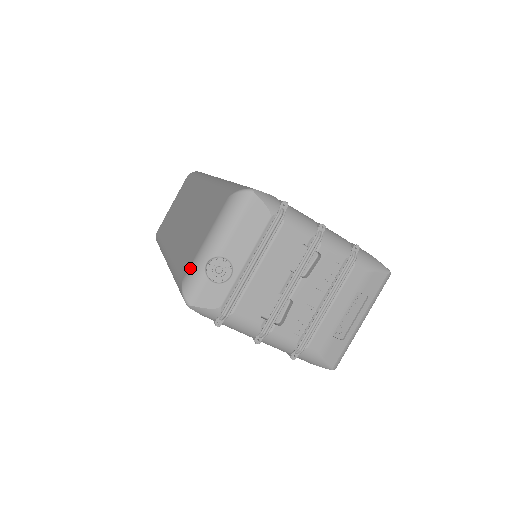
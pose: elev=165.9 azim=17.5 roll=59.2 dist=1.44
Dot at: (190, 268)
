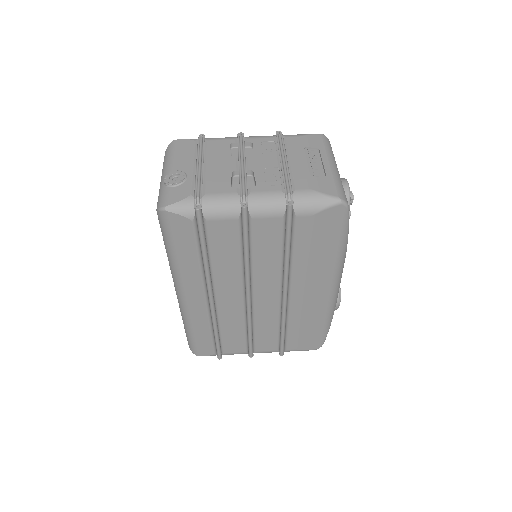
Dot at: occluded
